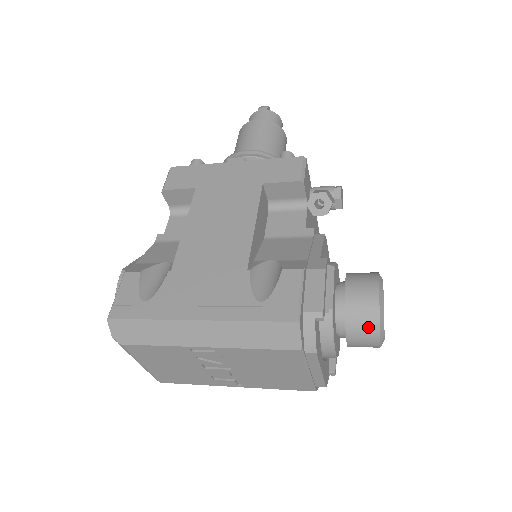
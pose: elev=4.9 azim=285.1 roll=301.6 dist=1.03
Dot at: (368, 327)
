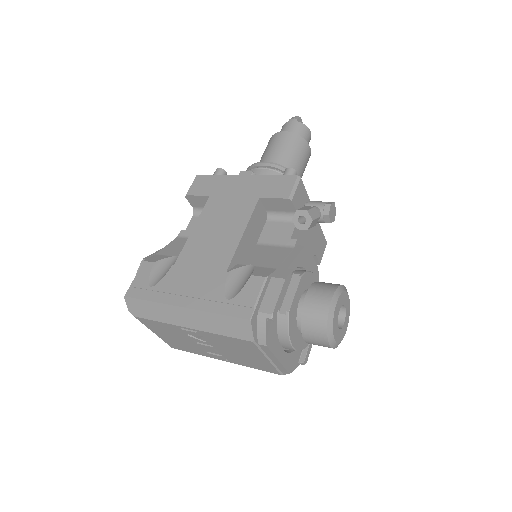
Dot at: (318, 331)
